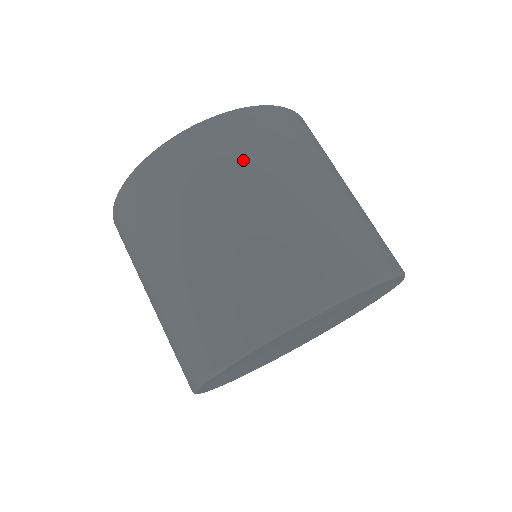
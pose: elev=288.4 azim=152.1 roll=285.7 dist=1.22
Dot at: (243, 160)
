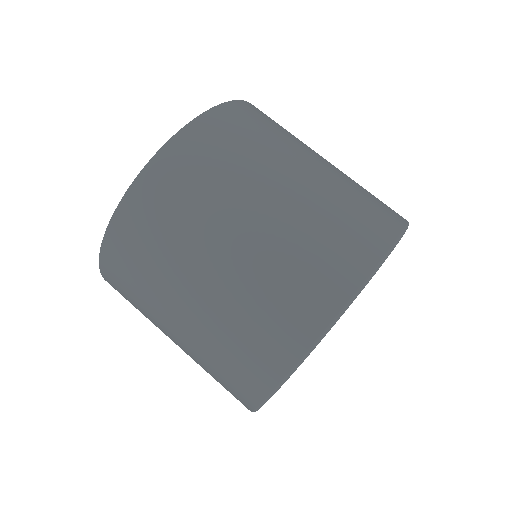
Dot at: (234, 159)
